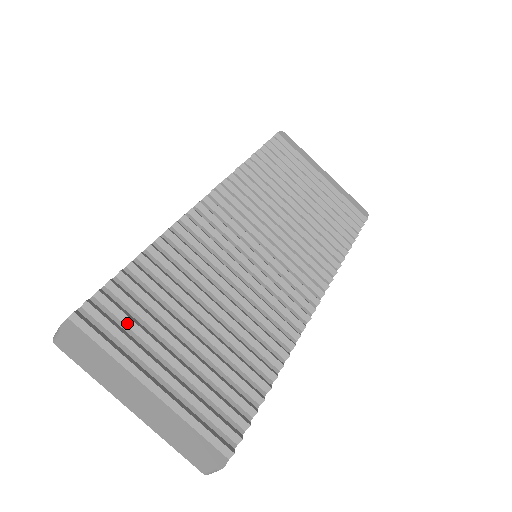
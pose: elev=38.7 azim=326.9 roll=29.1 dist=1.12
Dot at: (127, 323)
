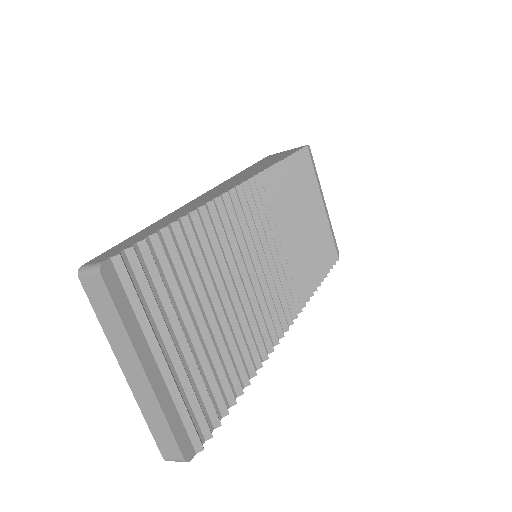
Dot at: (157, 285)
